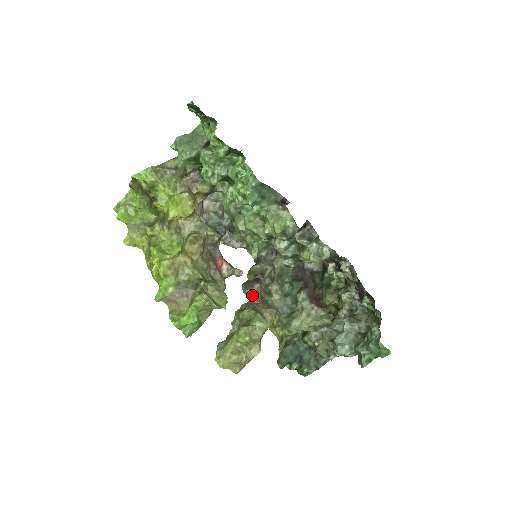
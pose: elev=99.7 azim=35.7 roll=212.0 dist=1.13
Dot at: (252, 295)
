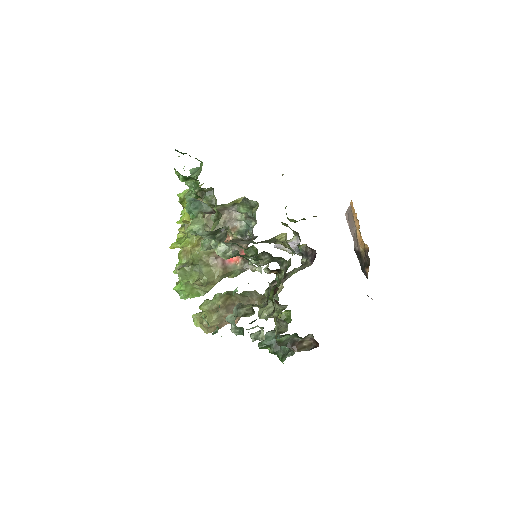
Dot at: occluded
